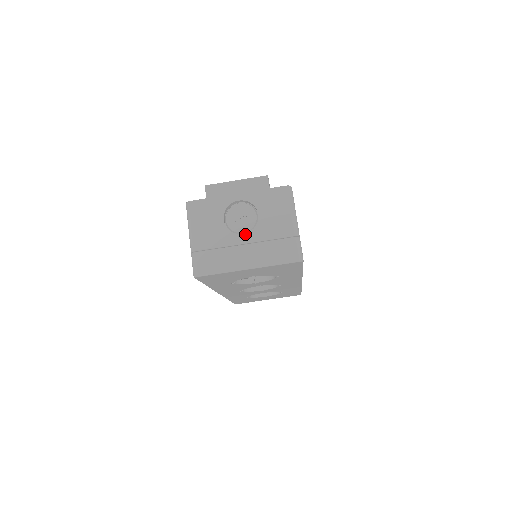
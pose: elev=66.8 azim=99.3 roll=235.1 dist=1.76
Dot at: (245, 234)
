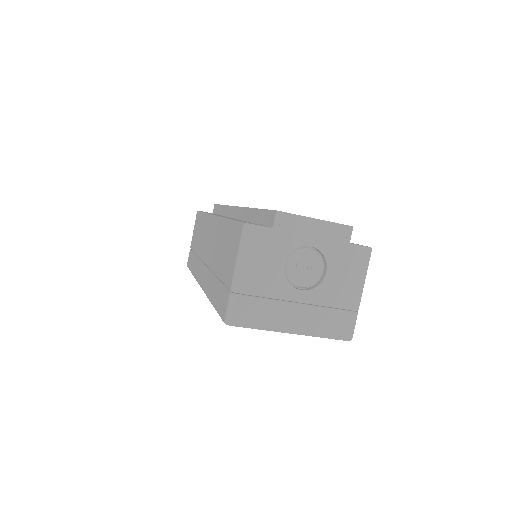
Dot at: (304, 291)
